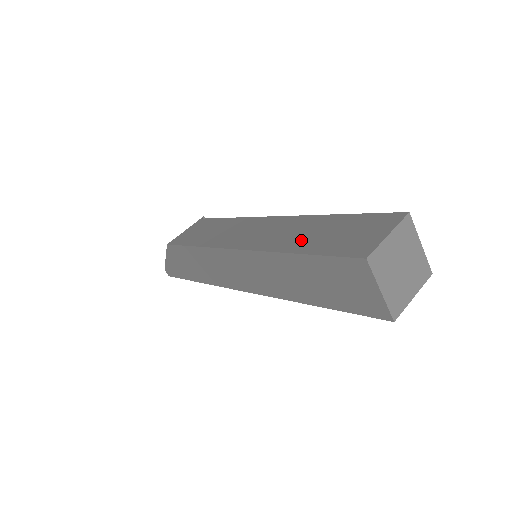
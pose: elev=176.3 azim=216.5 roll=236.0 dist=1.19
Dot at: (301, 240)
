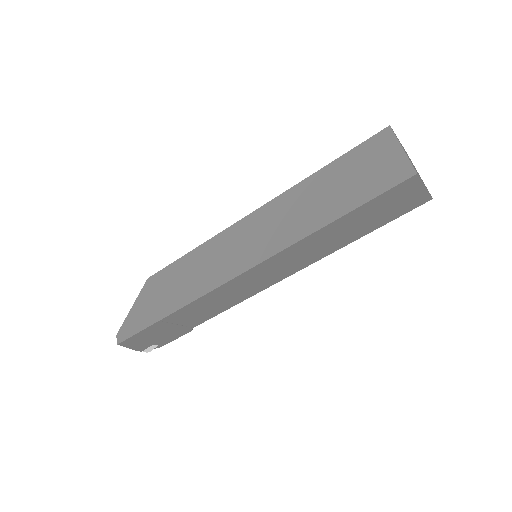
Dot at: occluded
